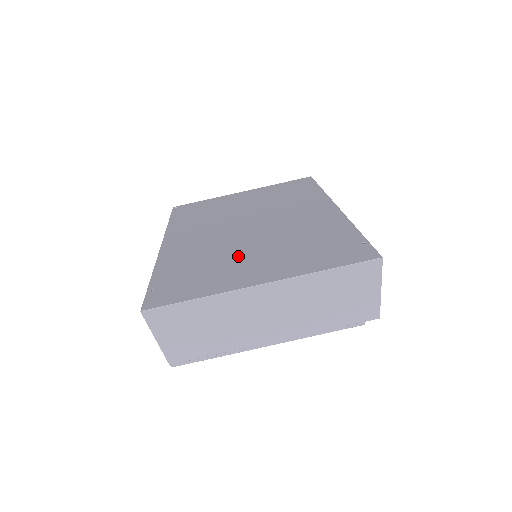
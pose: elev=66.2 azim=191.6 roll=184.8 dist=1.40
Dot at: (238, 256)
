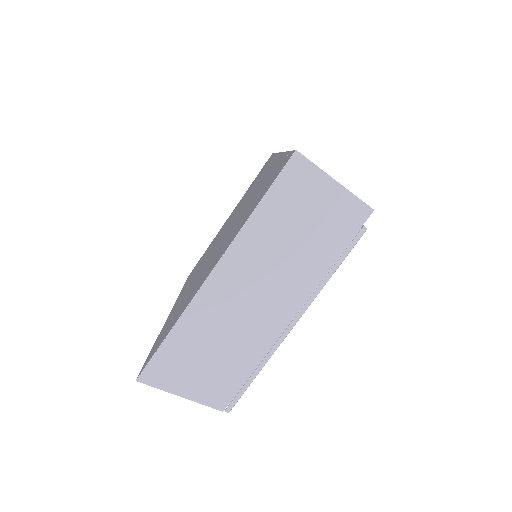
Dot at: occluded
